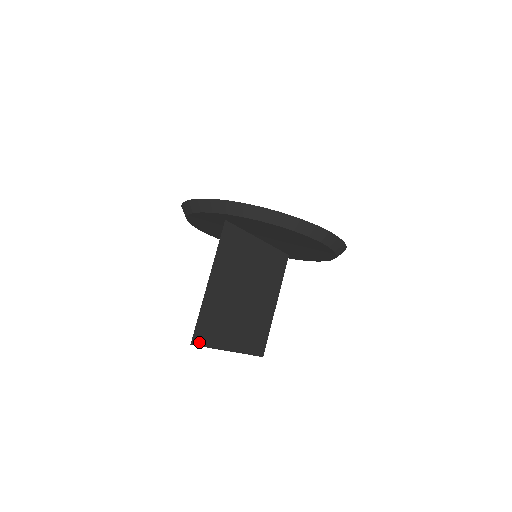
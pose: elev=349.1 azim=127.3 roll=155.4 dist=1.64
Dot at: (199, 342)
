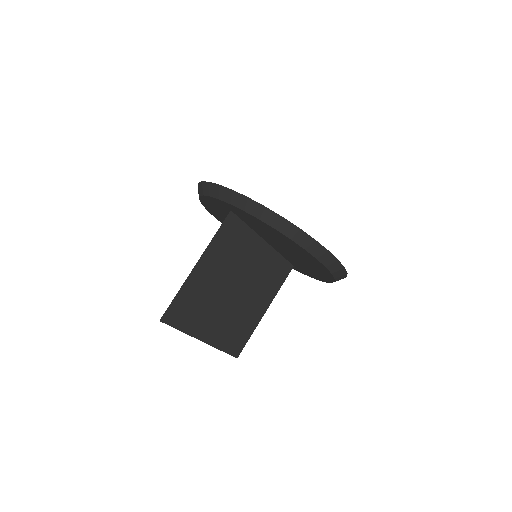
Dot at: (170, 321)
